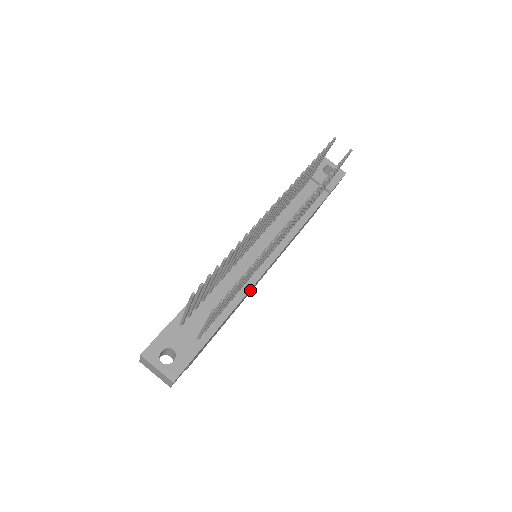
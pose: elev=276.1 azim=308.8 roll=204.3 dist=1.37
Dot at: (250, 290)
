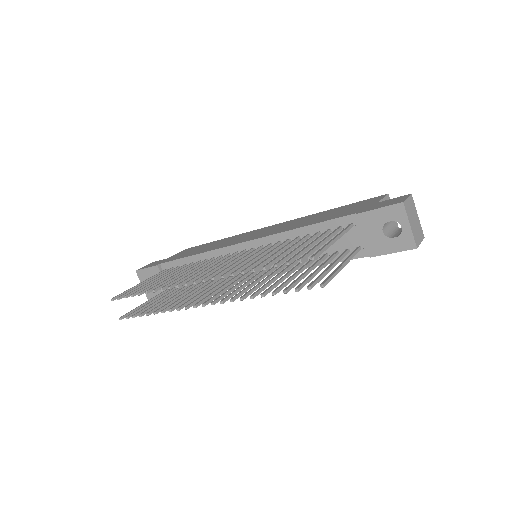
Dot at: occluded
